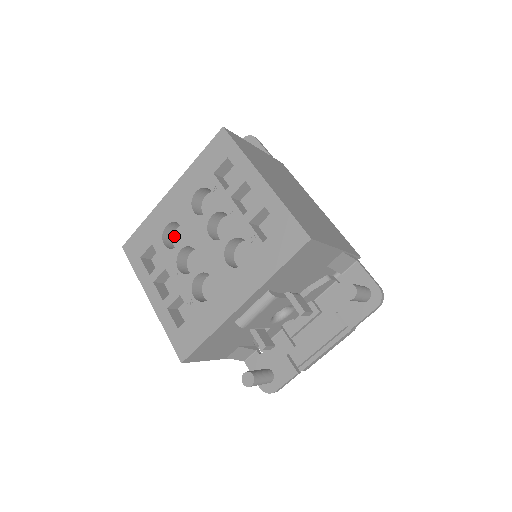
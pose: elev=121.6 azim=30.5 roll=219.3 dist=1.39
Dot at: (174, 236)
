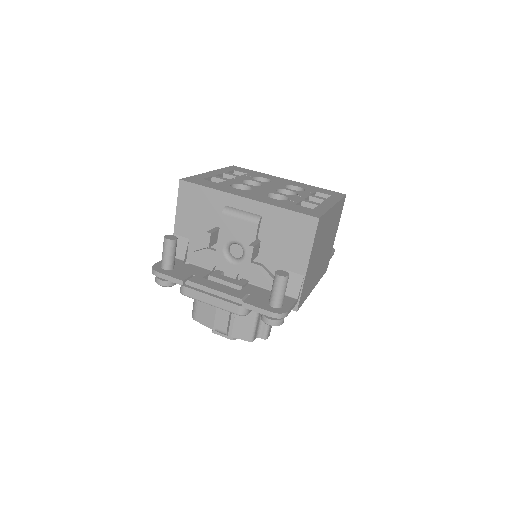
Dot at: occluded
